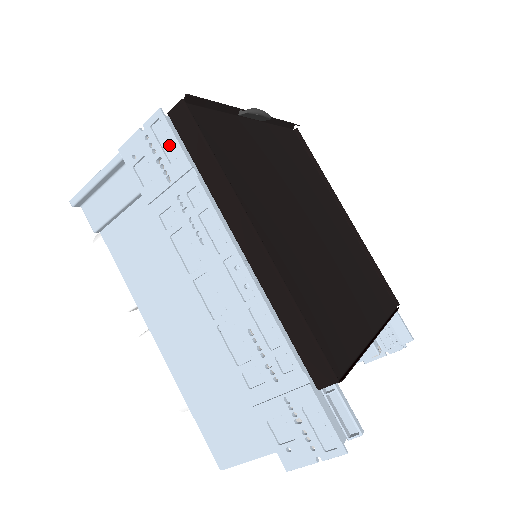
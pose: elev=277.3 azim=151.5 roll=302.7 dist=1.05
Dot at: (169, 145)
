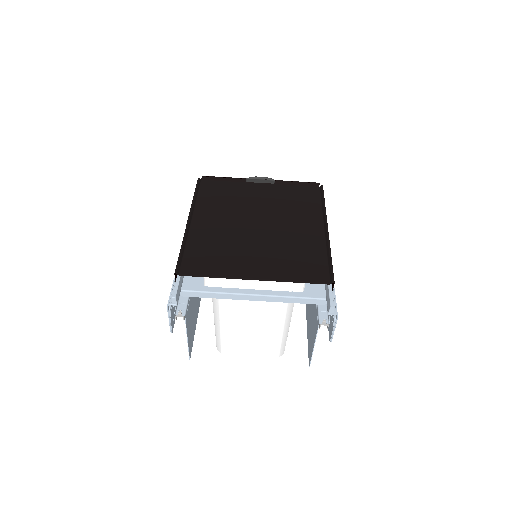
Dot at: occluded
